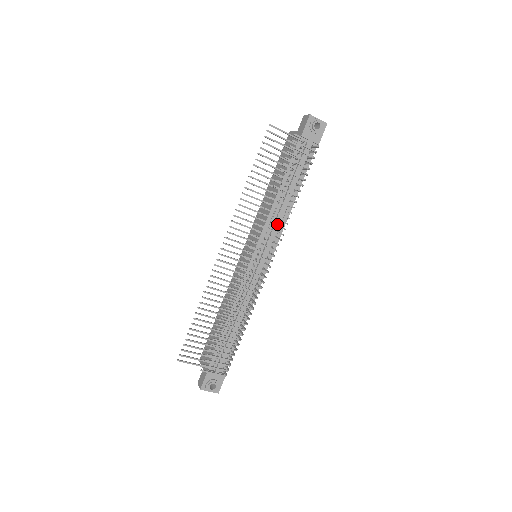
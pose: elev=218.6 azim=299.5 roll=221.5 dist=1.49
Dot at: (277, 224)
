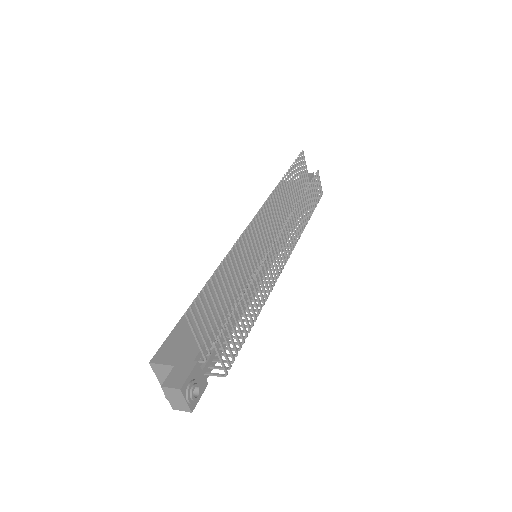
Dot at: occluded
